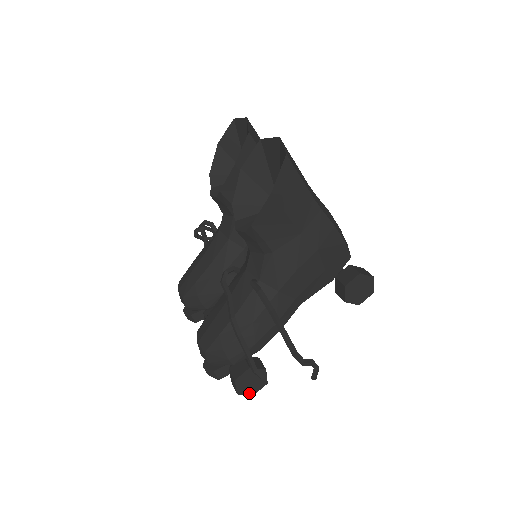
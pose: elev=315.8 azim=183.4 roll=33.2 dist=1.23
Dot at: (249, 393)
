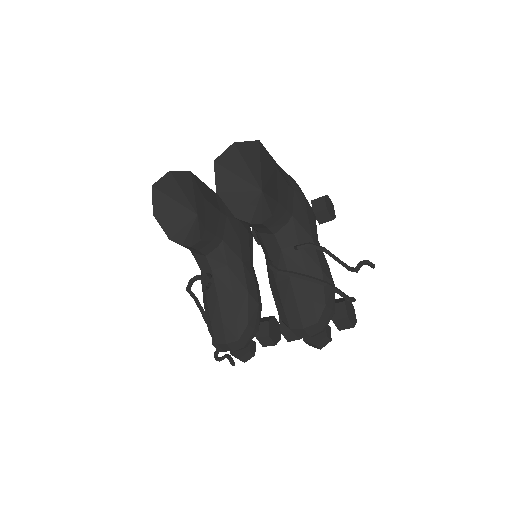
Dot at: (355, 322)
